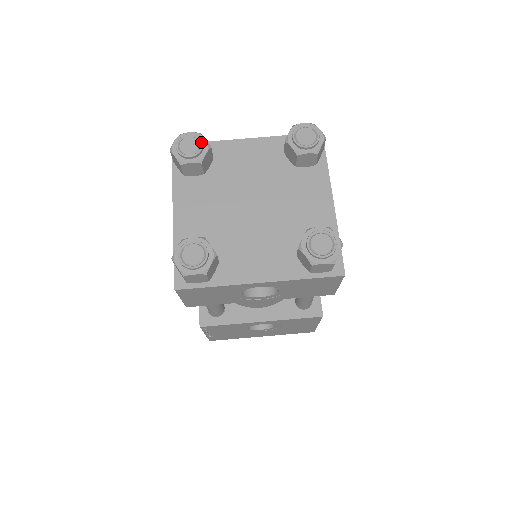
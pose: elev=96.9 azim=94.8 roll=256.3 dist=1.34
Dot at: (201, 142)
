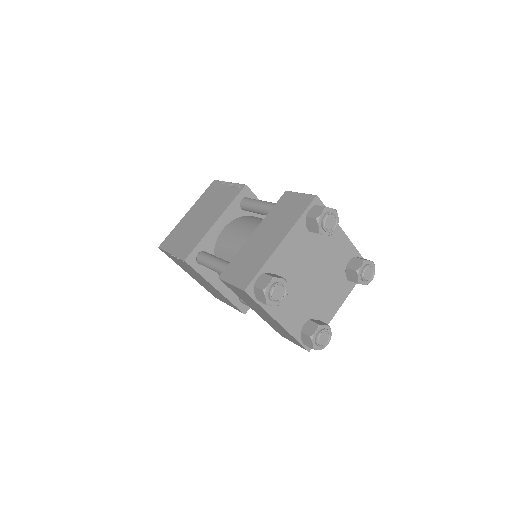
Dot at: (283, 284)
